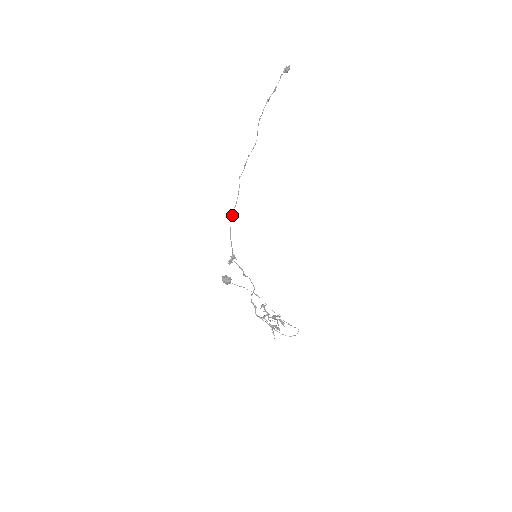
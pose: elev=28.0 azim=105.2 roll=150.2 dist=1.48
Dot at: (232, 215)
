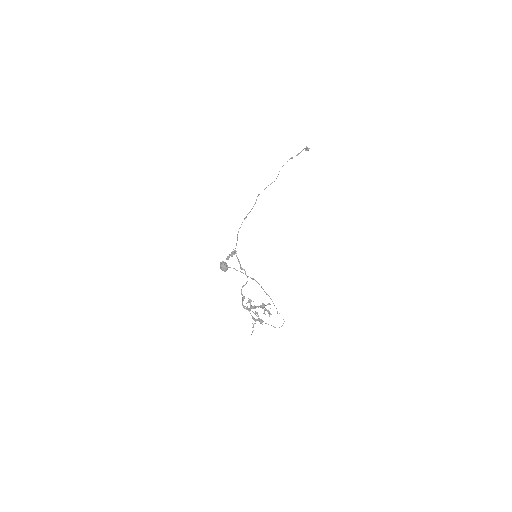
Dot at: (245, 218)
